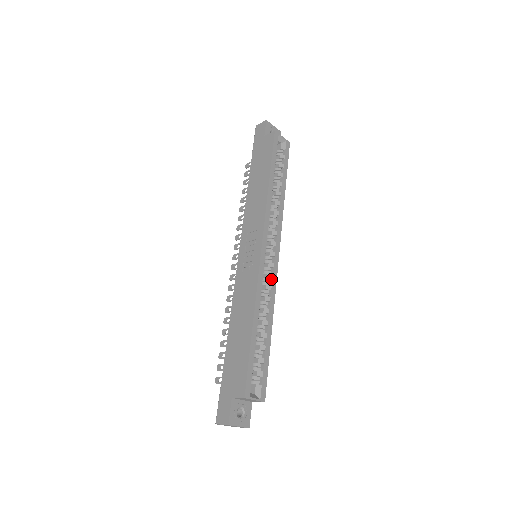
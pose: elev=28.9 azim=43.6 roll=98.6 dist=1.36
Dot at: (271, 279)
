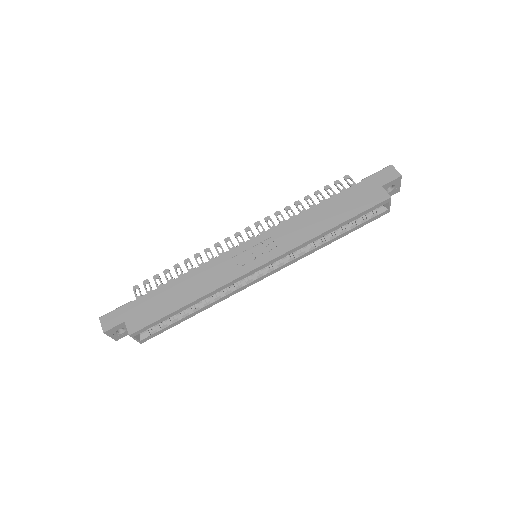
Dot at: (242, 285)
